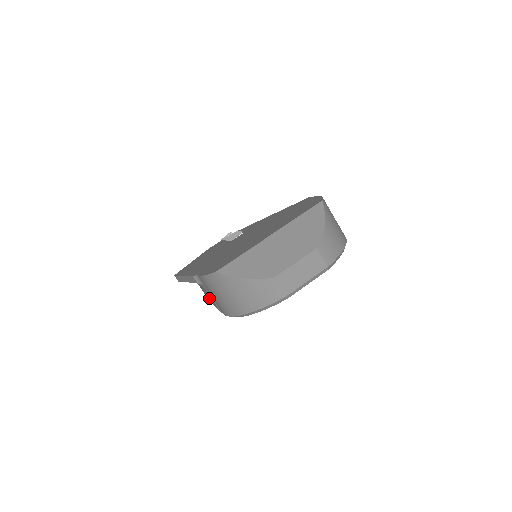
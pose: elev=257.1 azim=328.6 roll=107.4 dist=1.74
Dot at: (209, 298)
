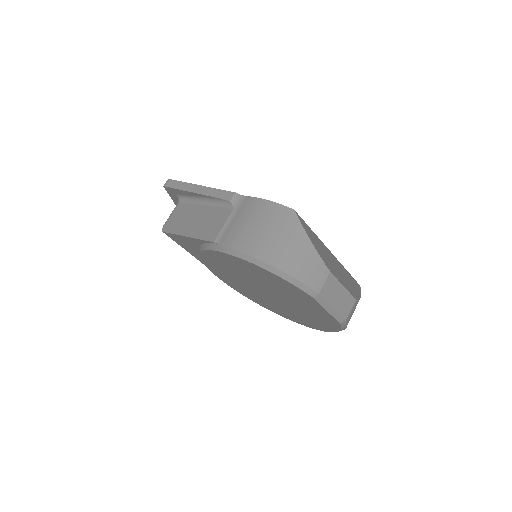
Dot at: (191, 226)
